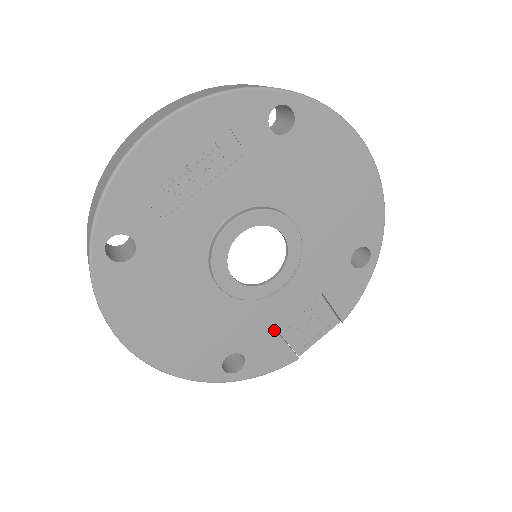
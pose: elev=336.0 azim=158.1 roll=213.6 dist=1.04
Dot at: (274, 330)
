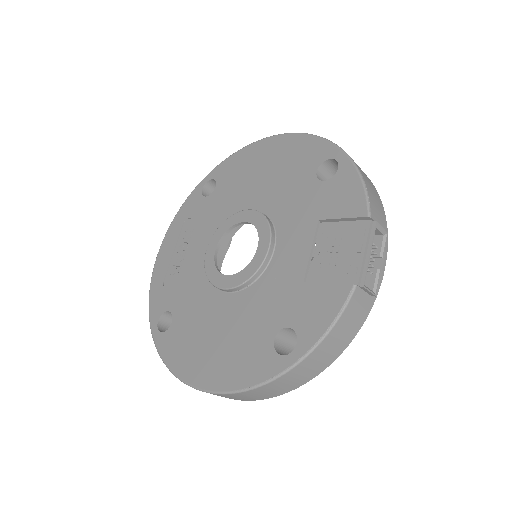
Dot at: (300, 283)
